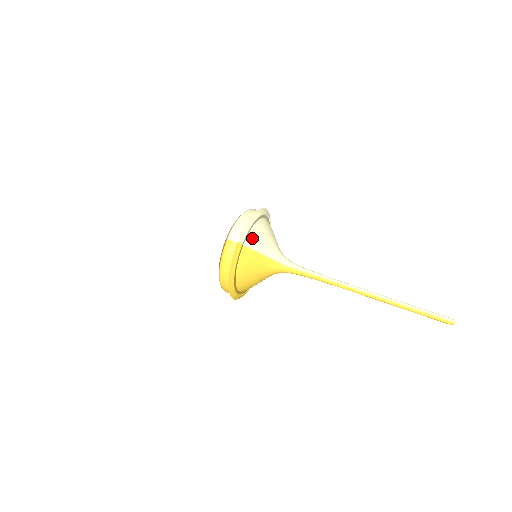
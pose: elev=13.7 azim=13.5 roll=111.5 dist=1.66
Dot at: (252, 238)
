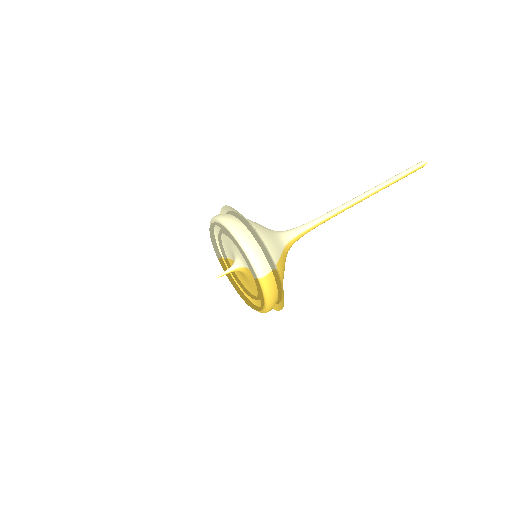
Dot at: (271, 252)
